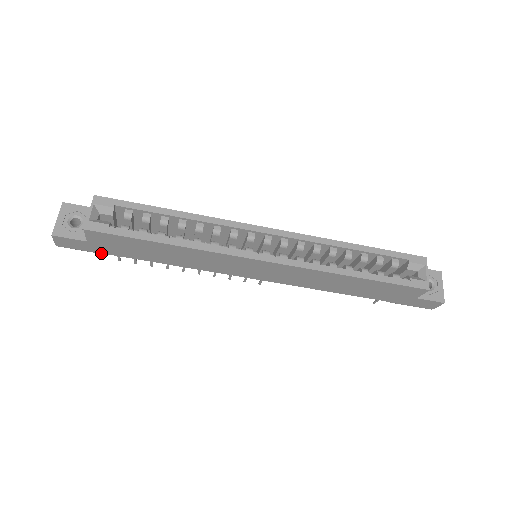
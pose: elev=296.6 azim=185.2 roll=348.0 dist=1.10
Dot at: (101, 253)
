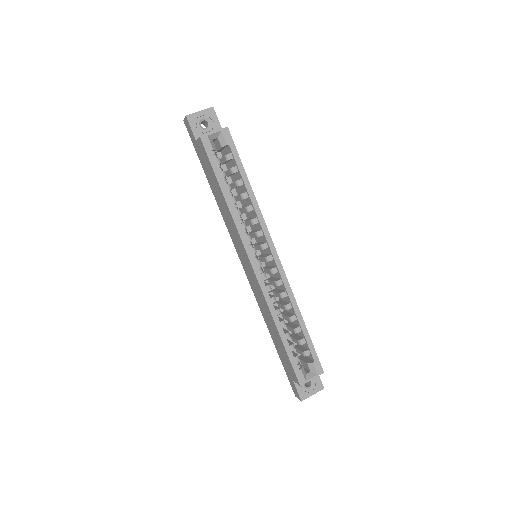
Dot at: occluded
